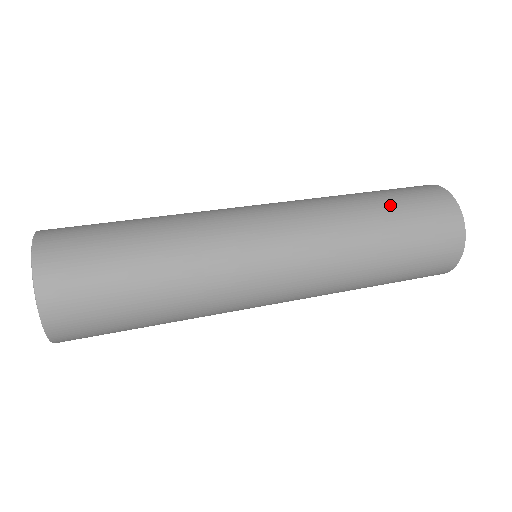
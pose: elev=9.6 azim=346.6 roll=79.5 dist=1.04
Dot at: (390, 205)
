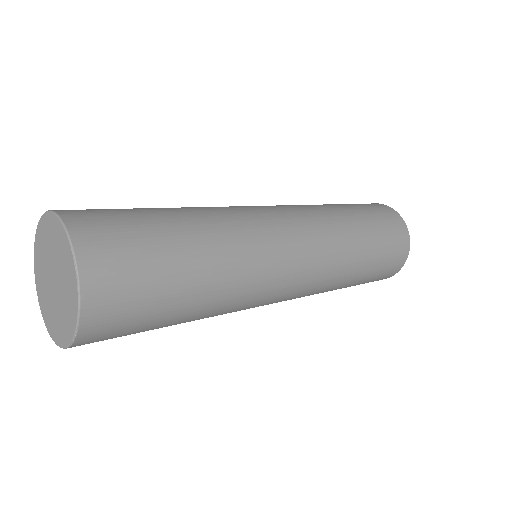
Dot at: (374, 238)
